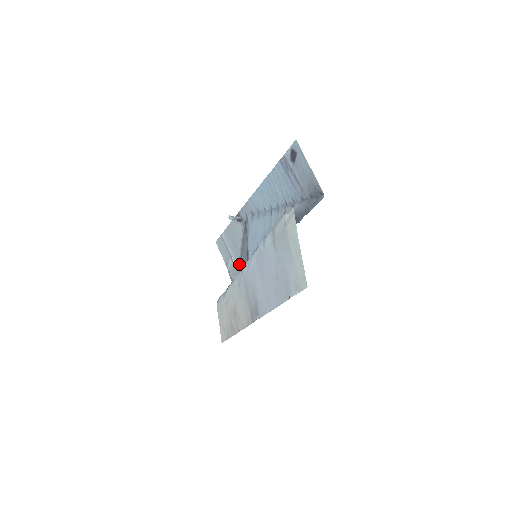
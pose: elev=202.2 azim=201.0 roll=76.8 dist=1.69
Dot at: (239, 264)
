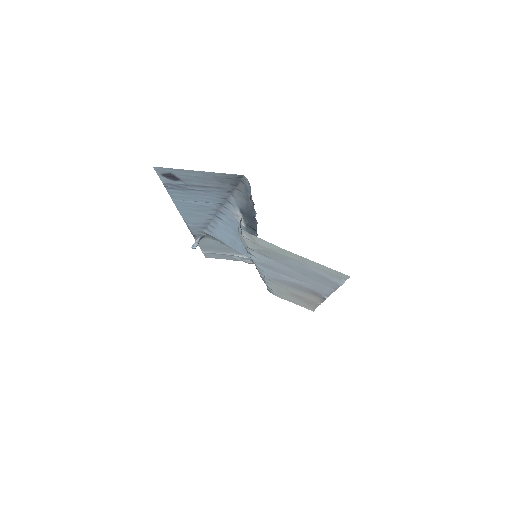
Dot at: occluded
